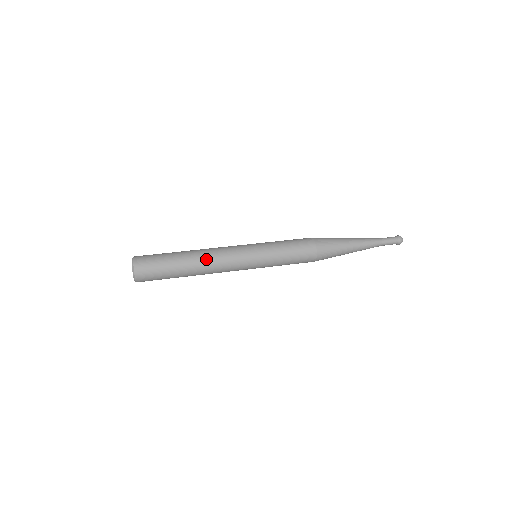
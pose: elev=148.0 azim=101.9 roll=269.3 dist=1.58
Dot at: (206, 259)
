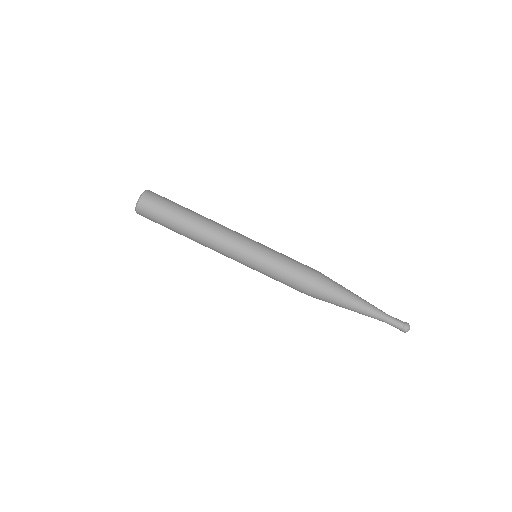
Dot at: (203, 237)
